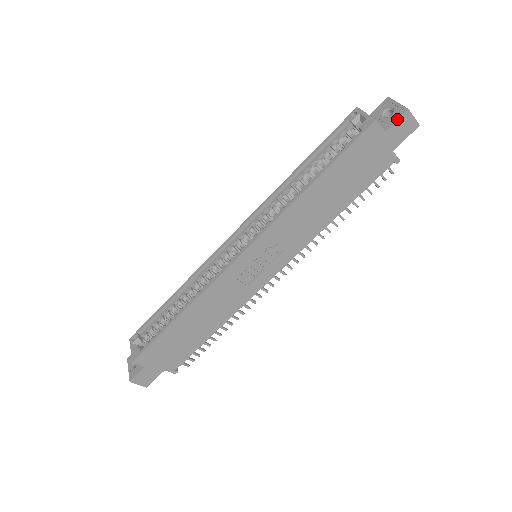
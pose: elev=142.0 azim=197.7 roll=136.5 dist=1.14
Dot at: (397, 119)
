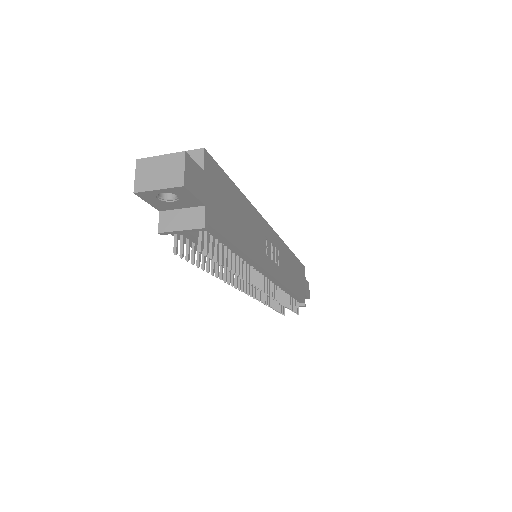
Dot at: (307, 281)
